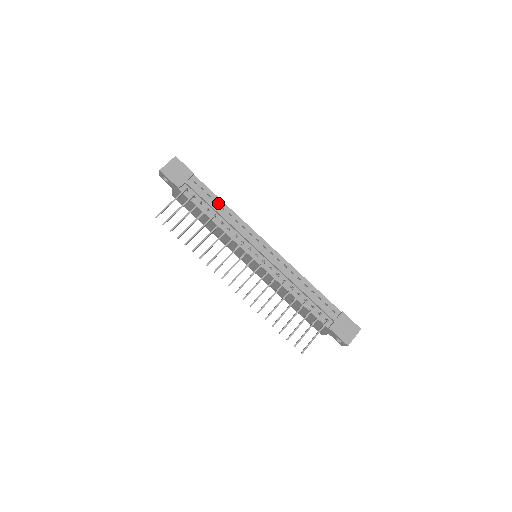
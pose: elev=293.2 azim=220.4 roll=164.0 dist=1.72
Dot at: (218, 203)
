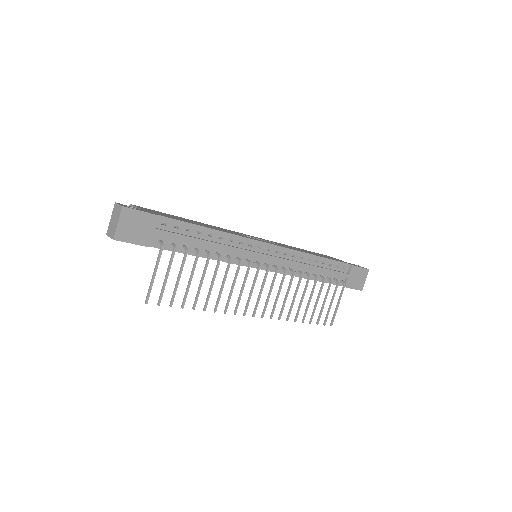
Dot at: (202, 233)
